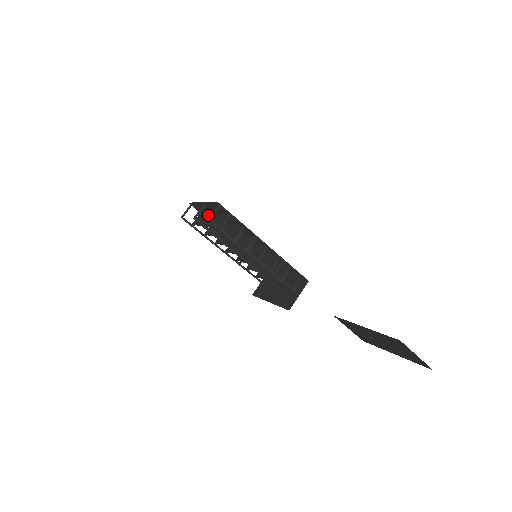
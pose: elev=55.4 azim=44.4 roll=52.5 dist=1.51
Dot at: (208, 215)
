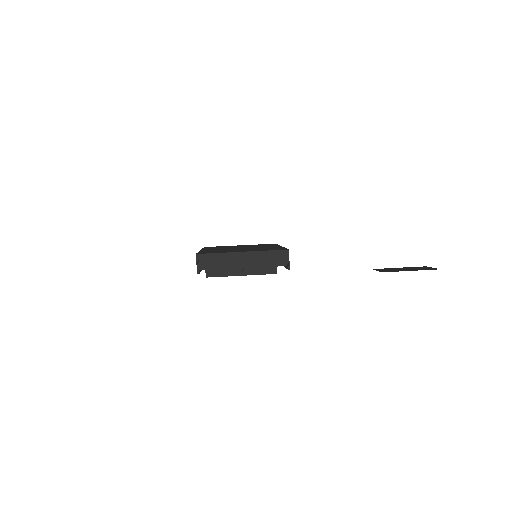
Dot at: (230, 255)
